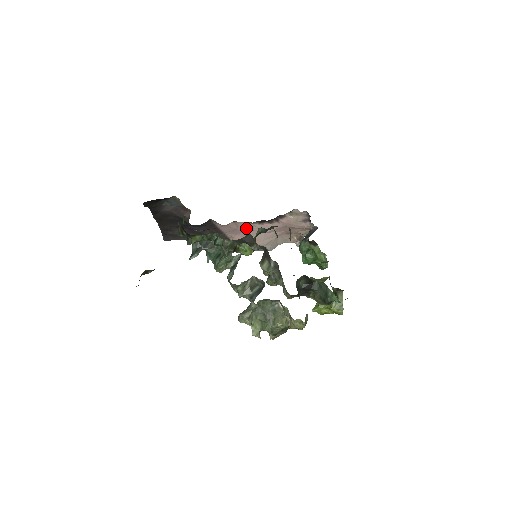
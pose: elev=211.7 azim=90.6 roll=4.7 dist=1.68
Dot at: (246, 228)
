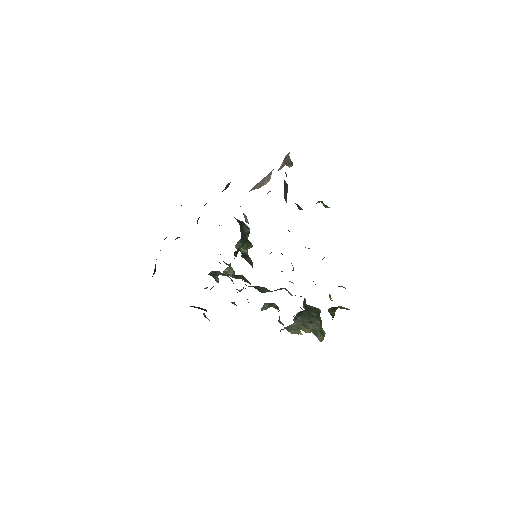
Dot at: occluded
